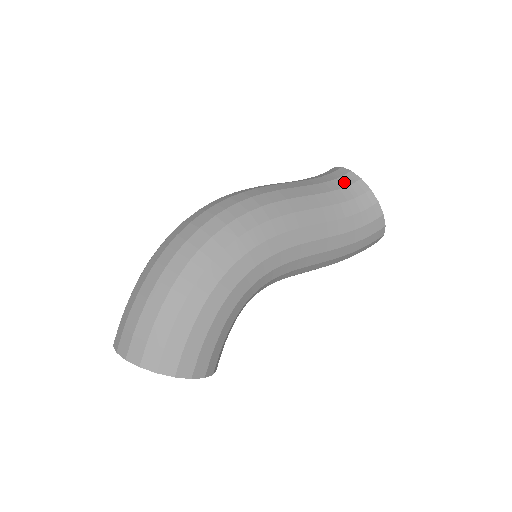
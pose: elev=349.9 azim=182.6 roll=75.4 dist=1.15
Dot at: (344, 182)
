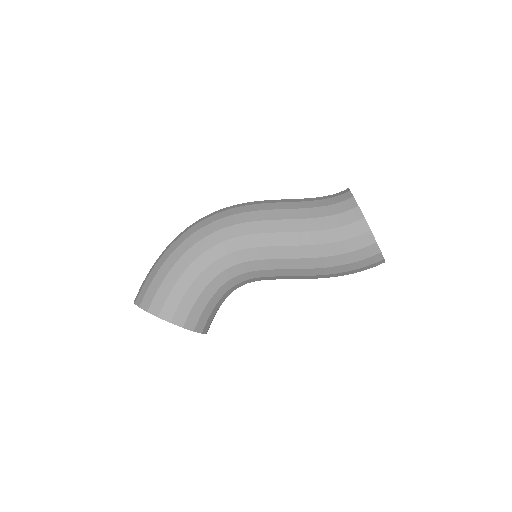
Dot at: (335, 195)
